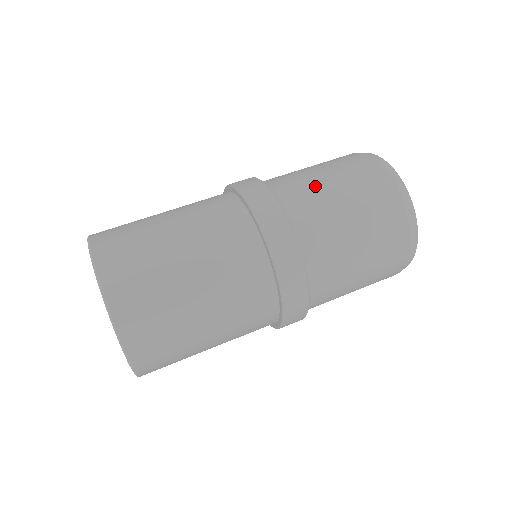
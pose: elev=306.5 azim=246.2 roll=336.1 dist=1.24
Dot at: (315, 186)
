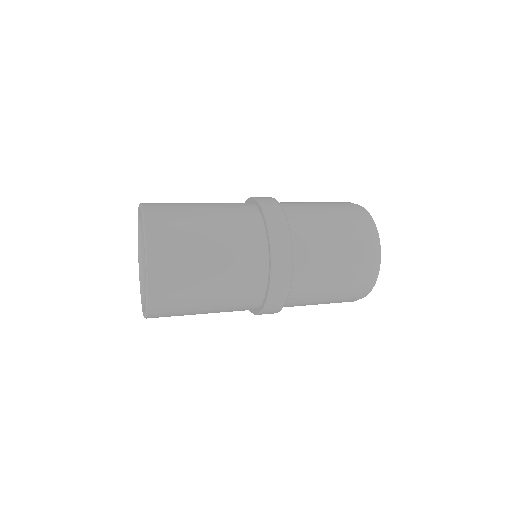
Dot at: (306, 204)
